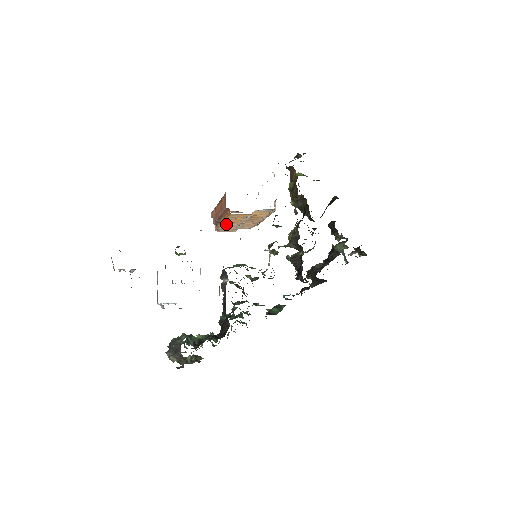
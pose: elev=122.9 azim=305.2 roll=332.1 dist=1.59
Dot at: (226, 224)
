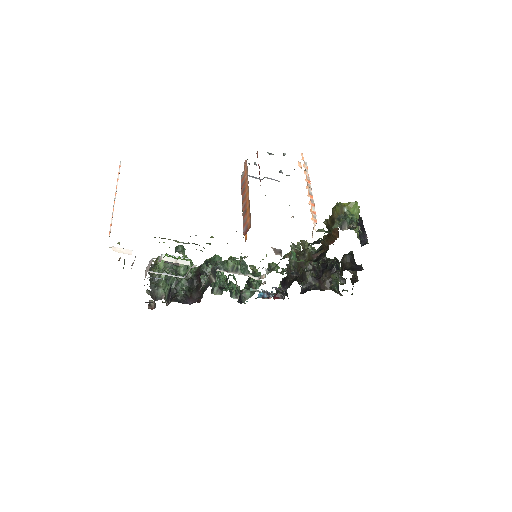
Dot at: occluded
